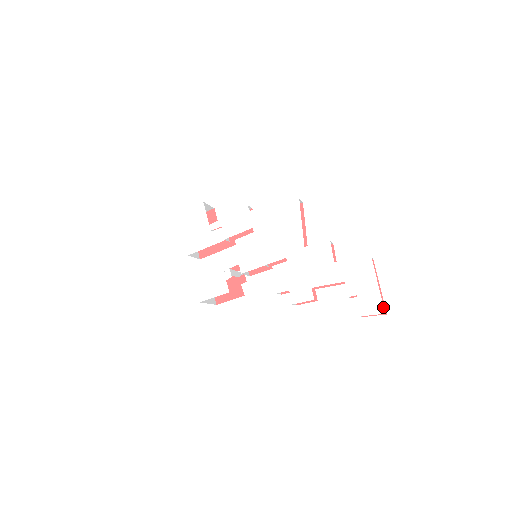
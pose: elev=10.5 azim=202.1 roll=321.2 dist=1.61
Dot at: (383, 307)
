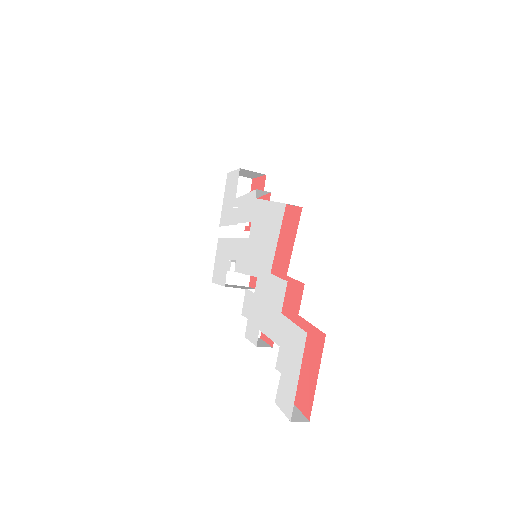
Dot at: (292, 411)
